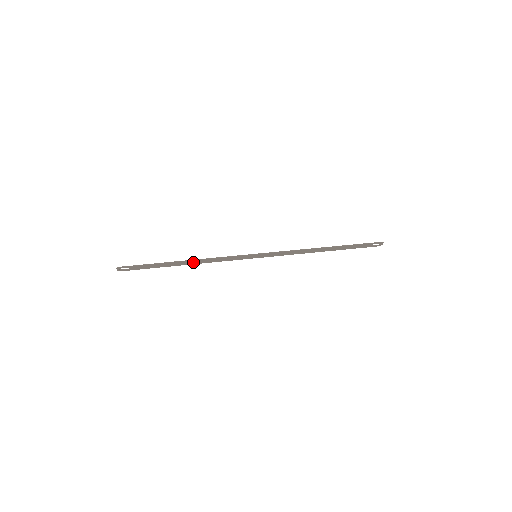
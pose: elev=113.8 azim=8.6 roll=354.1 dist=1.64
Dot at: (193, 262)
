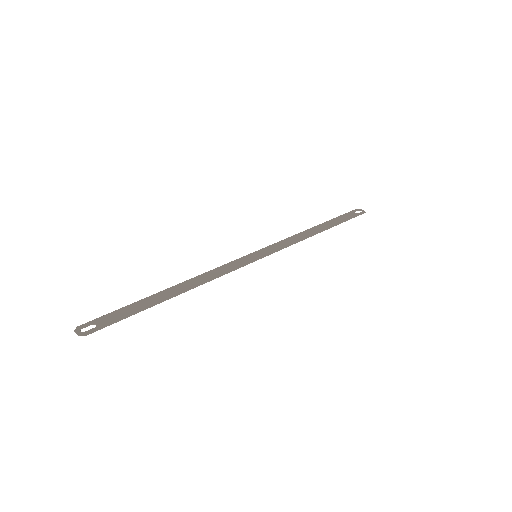
Dot at: (185, 286)
